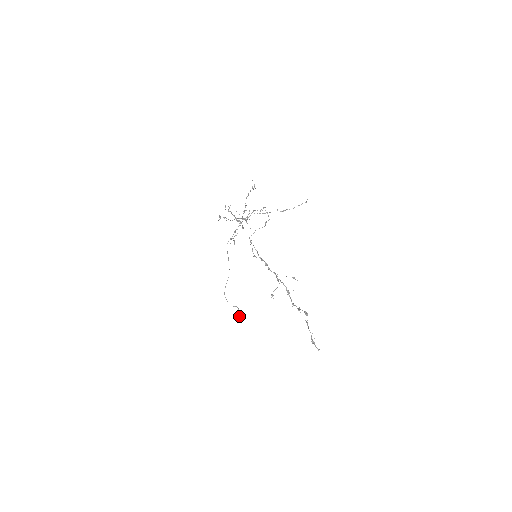
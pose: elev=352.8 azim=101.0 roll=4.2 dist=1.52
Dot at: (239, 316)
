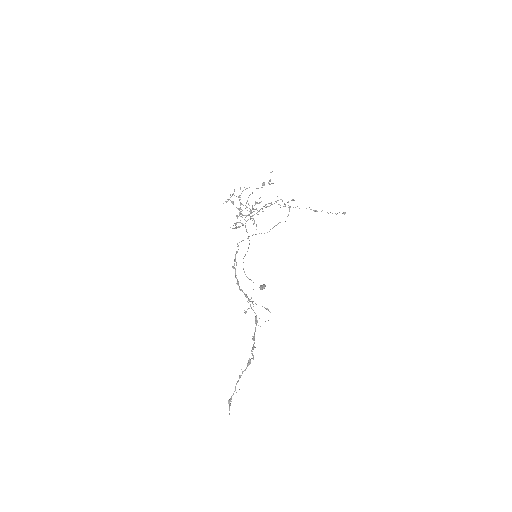
Dot at: occluded
